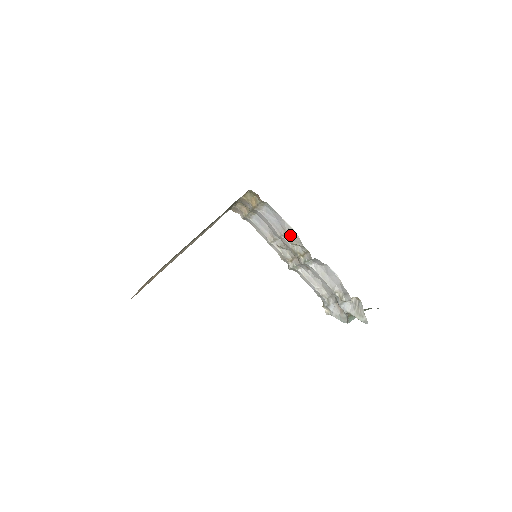
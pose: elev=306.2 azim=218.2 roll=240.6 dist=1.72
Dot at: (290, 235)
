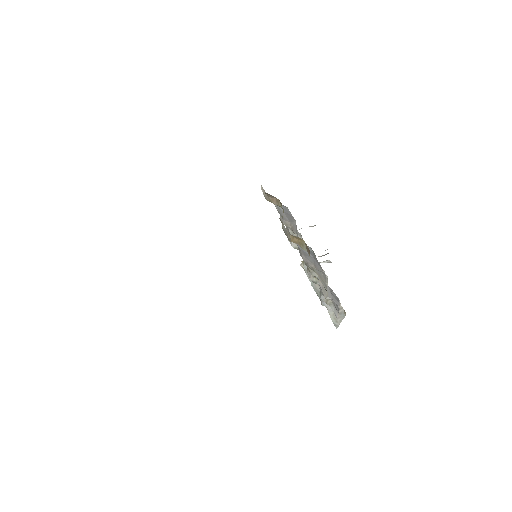
Dot at: occluded
